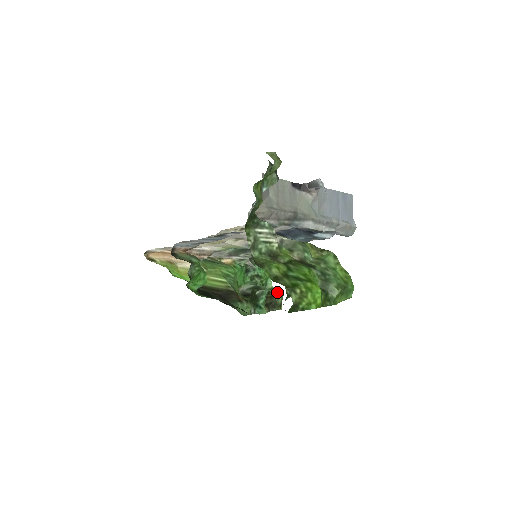
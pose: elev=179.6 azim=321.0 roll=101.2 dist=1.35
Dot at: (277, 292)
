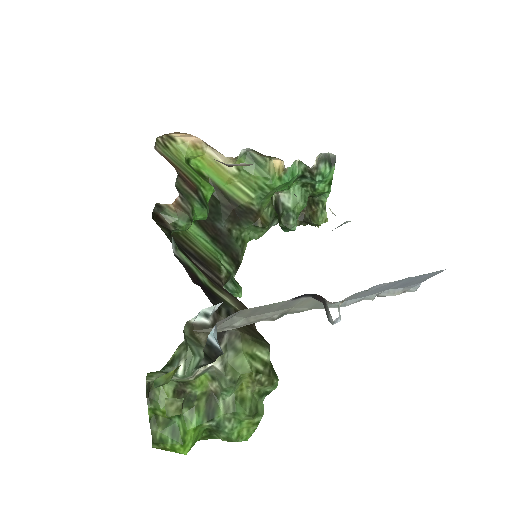
Dot at: (318, 219)
